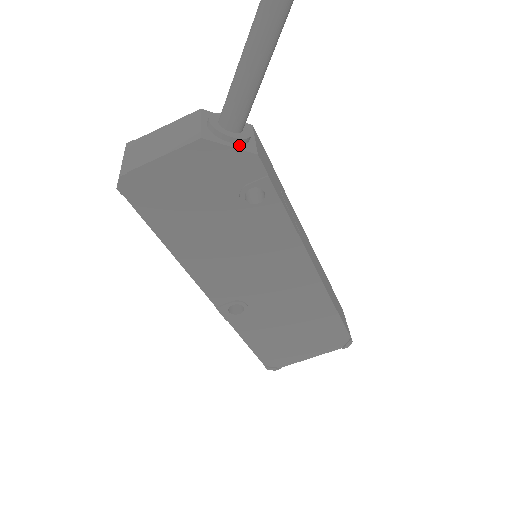
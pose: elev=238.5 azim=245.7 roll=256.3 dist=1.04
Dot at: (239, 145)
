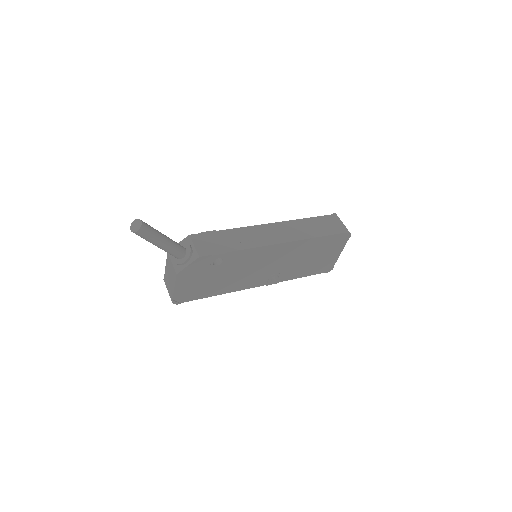
Dot at: (190, 260)
